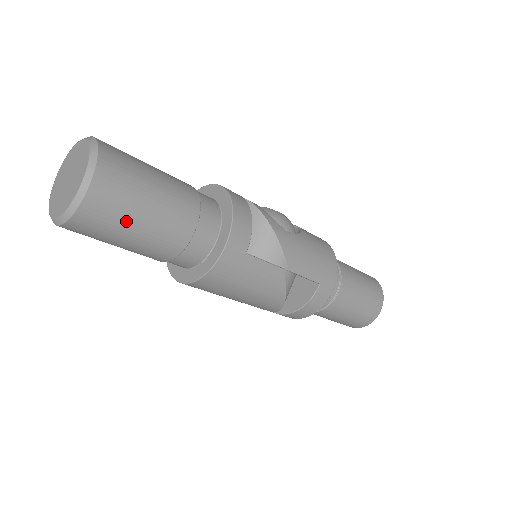
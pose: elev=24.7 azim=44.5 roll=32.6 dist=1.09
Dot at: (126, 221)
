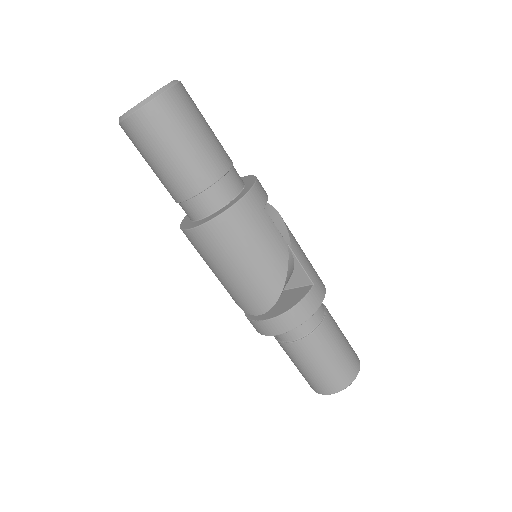
Dot at: (187, 127)
